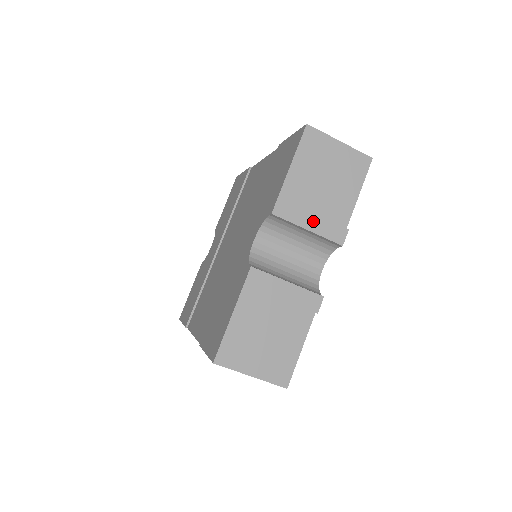
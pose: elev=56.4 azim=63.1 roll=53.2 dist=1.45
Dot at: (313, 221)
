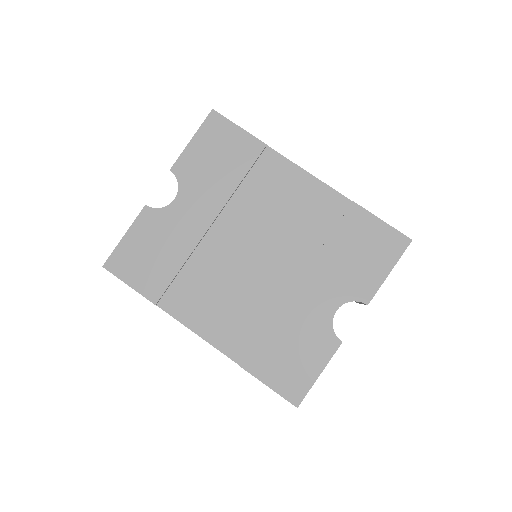
Dot at: occluded
